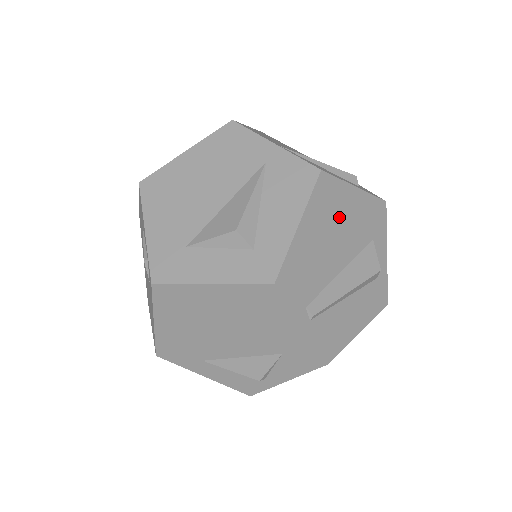
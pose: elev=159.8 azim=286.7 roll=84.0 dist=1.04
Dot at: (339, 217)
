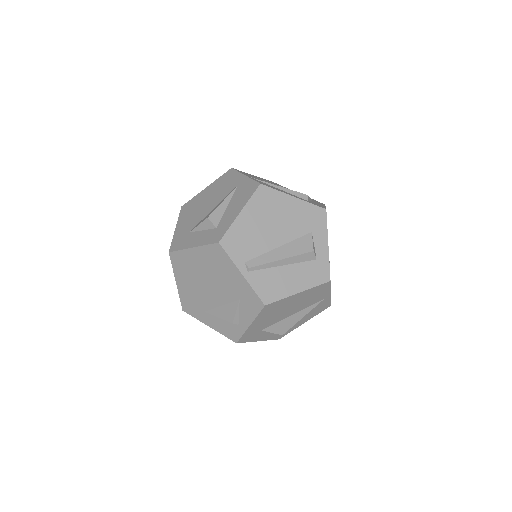
Dot at: (277, 213)
